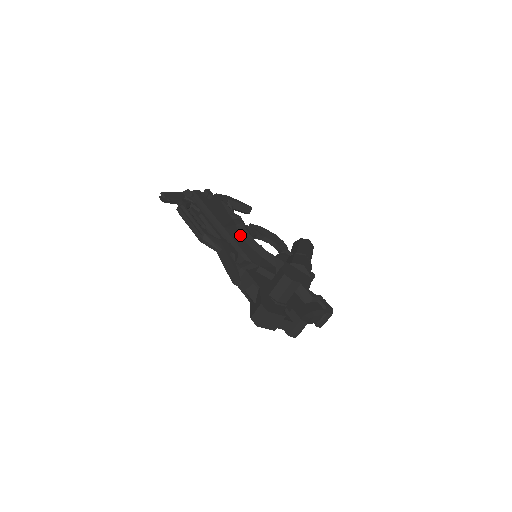
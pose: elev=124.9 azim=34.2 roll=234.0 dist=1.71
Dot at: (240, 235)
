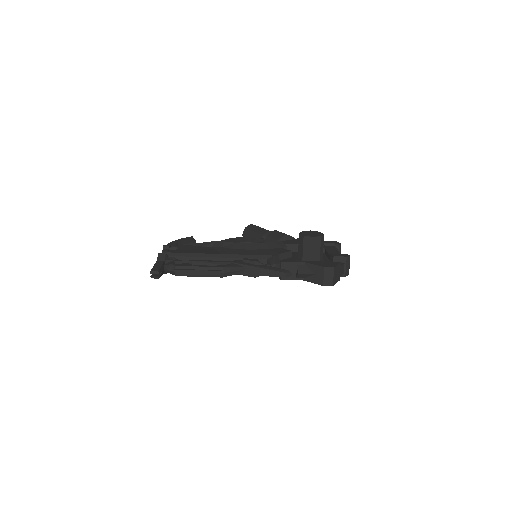
Dot at: (237, 249)
